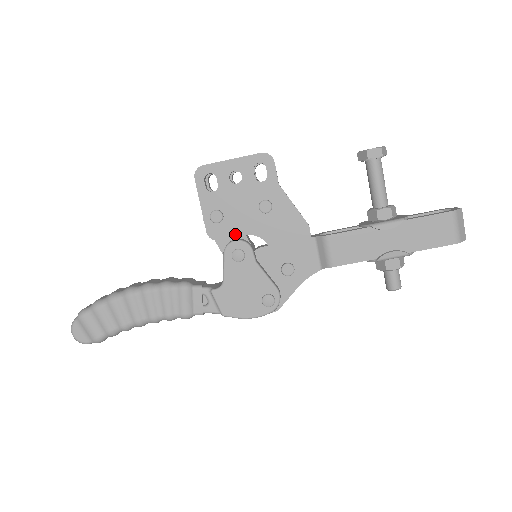
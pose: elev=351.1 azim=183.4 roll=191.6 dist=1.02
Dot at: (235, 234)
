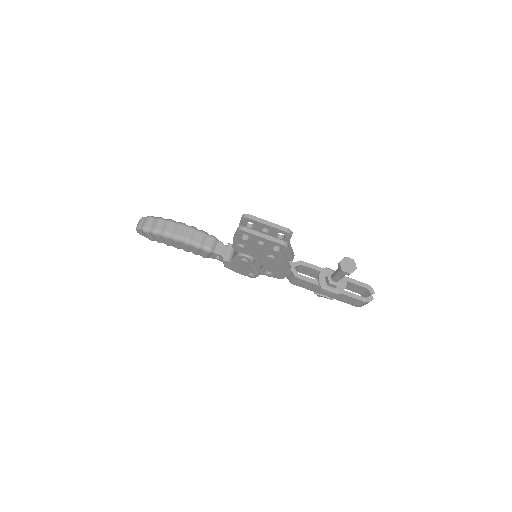
Dot at: (248, 254)
